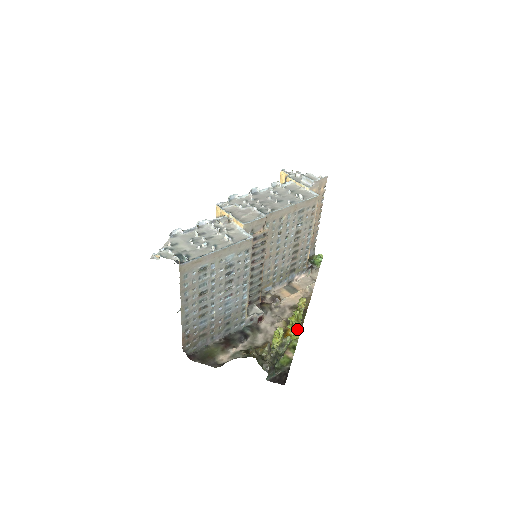
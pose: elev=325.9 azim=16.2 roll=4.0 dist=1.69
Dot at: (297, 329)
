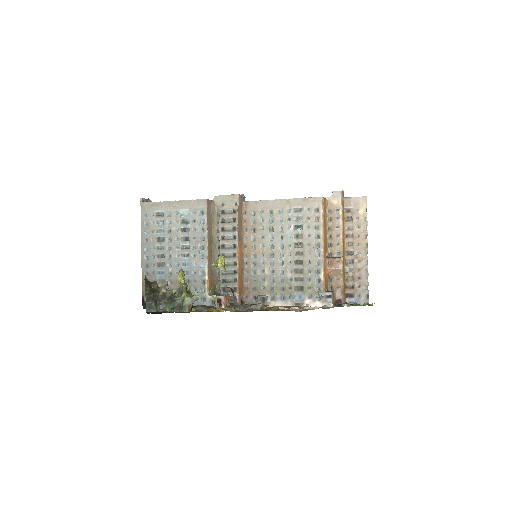
Dot at: (210, 290)
